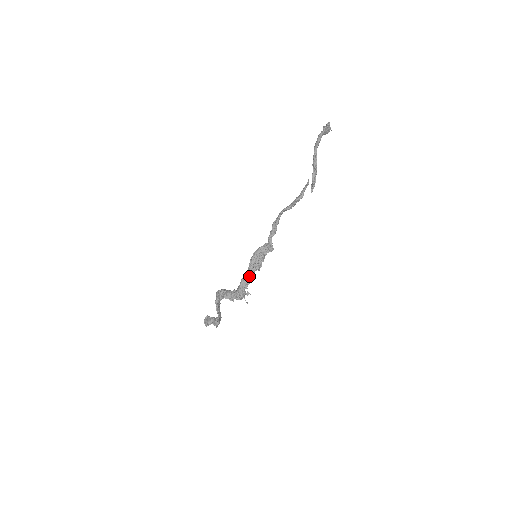
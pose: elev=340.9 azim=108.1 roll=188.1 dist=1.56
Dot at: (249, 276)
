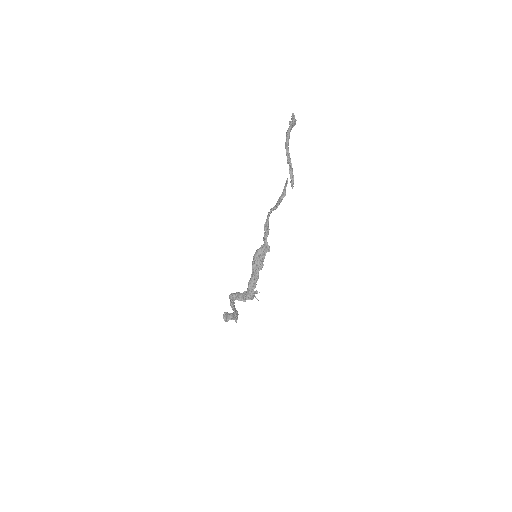
Dot at: (254, 278)
